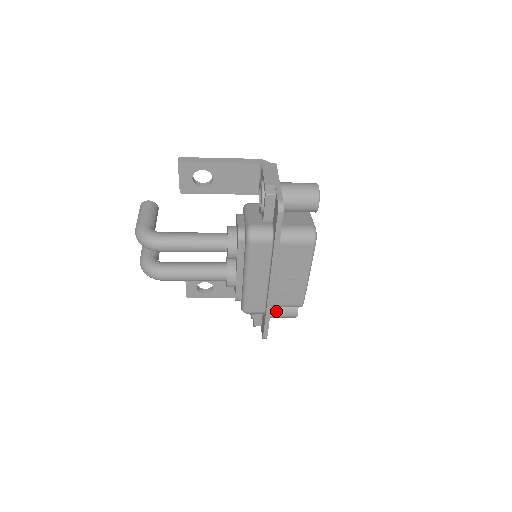
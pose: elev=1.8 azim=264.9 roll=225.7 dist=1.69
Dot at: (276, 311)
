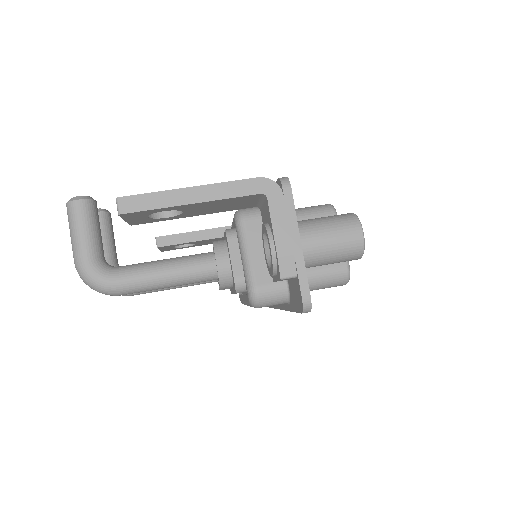
Dot at: occluded
